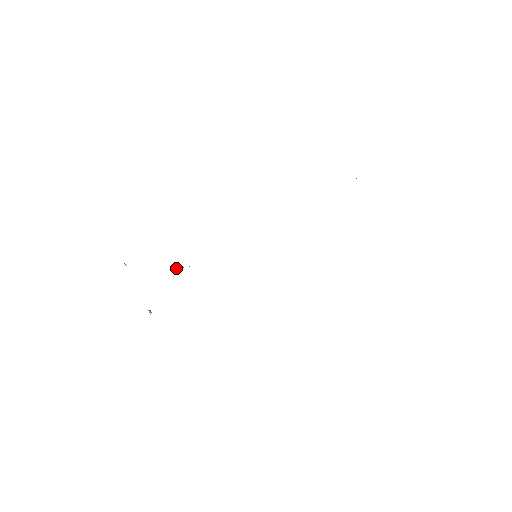
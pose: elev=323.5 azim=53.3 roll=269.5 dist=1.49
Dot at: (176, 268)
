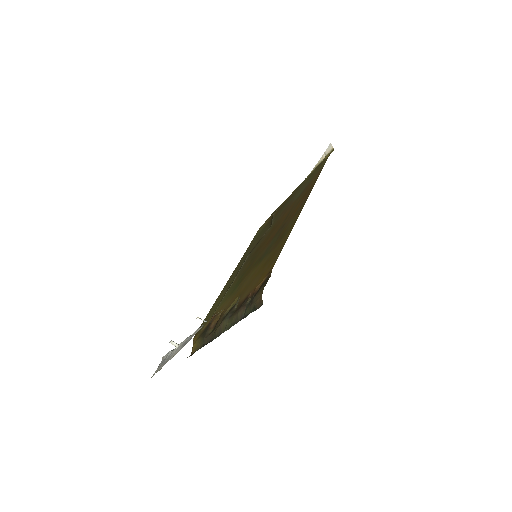
Dot at: (237, 306)
